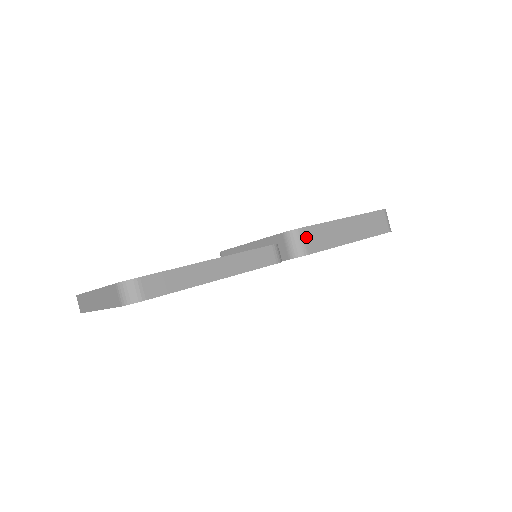
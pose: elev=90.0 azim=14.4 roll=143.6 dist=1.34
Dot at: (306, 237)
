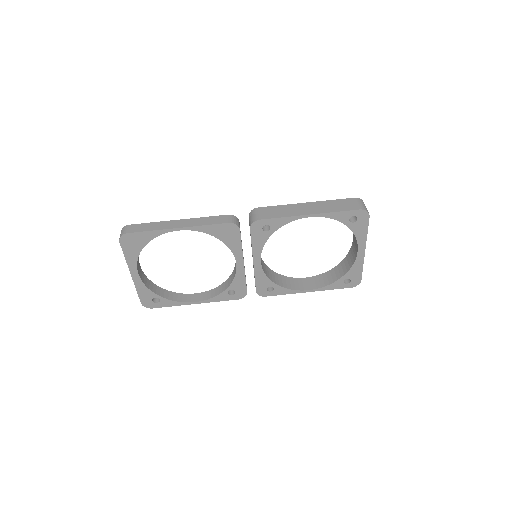
Dot at: (261, 212)
